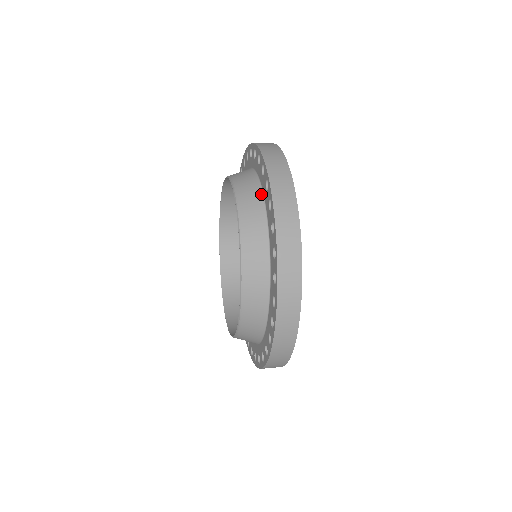
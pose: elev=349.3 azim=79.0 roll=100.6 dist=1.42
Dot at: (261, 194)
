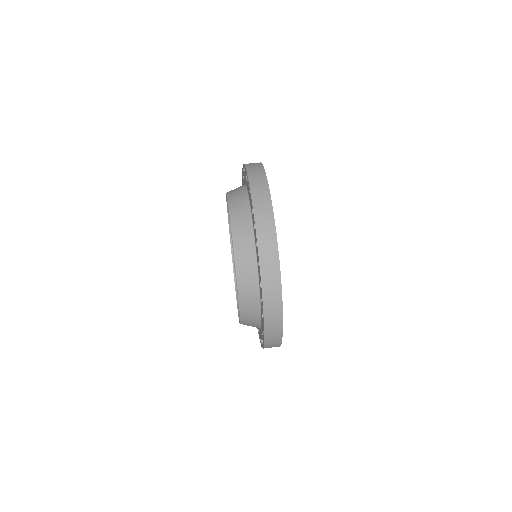
Dot at: (254, 244)
